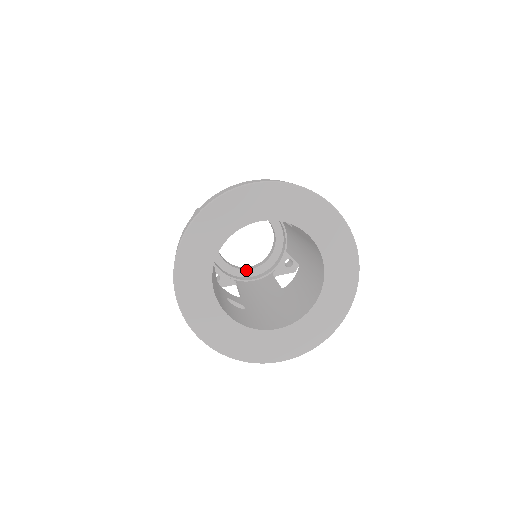
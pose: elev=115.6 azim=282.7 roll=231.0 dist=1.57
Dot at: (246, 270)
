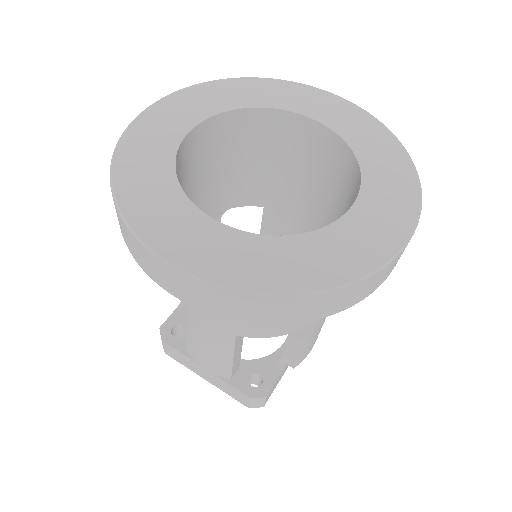
Dot at: (281, 348)
